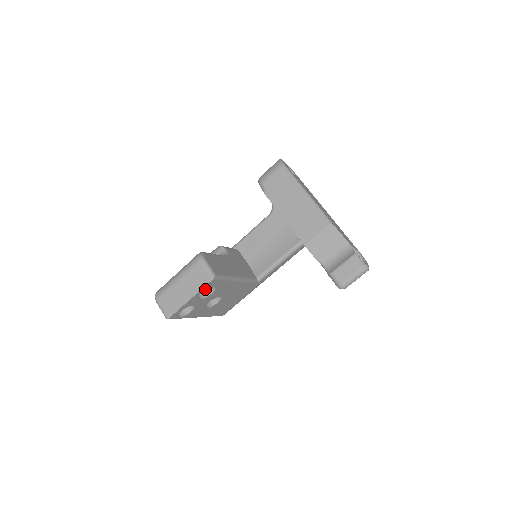
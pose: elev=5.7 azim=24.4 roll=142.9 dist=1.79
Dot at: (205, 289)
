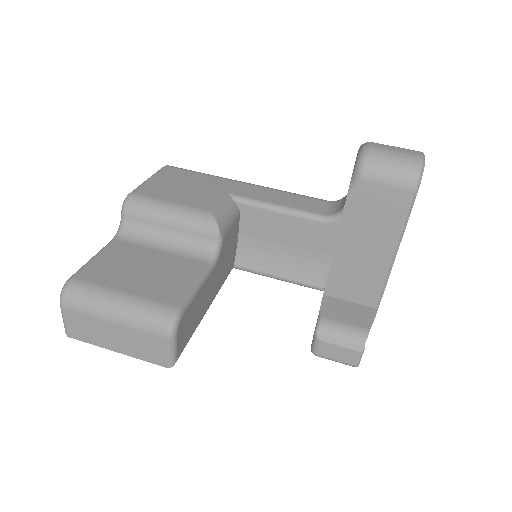
Dot at: occluded
